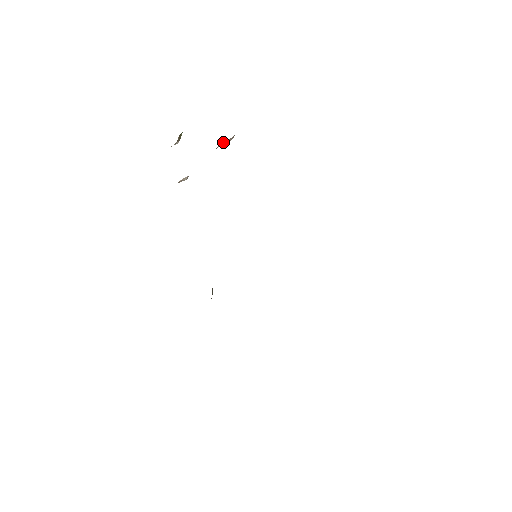
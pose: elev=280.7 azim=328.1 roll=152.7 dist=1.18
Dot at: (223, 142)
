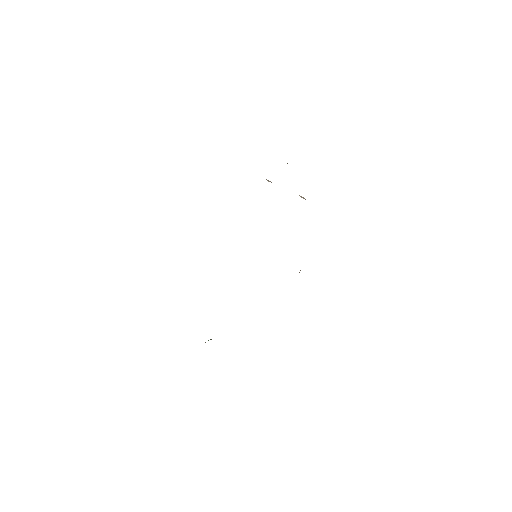
Dot at: (303, 197)
